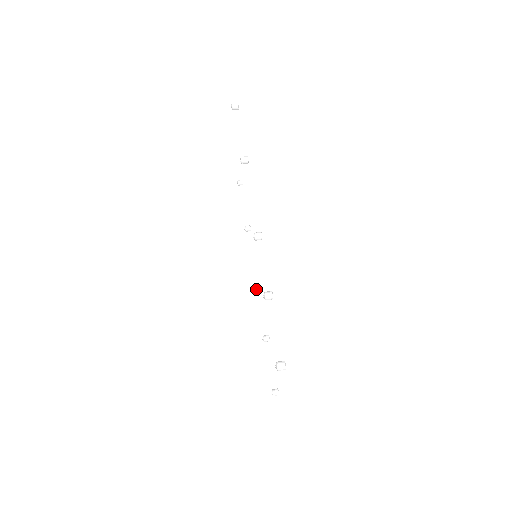
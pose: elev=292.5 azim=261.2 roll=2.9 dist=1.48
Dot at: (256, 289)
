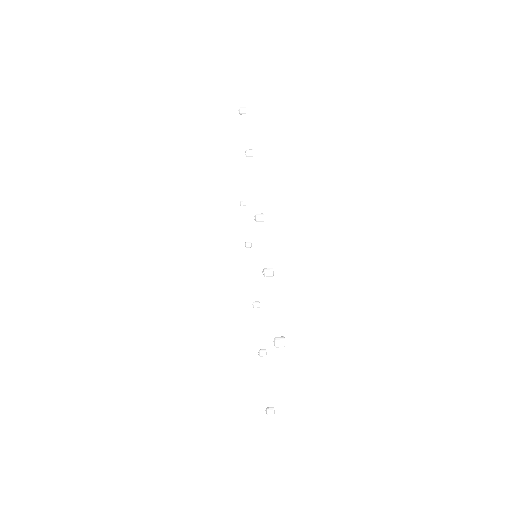
Dot at: (254, 302)
